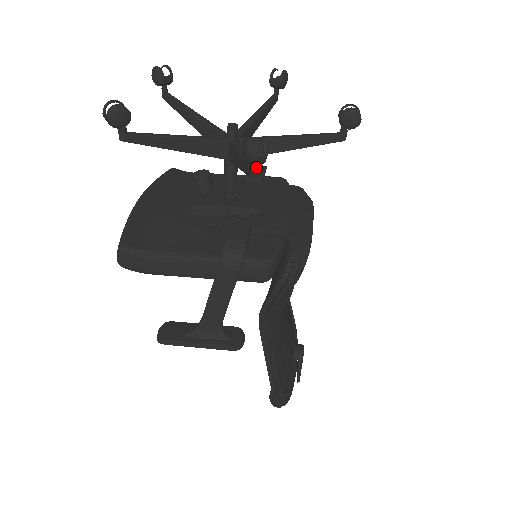
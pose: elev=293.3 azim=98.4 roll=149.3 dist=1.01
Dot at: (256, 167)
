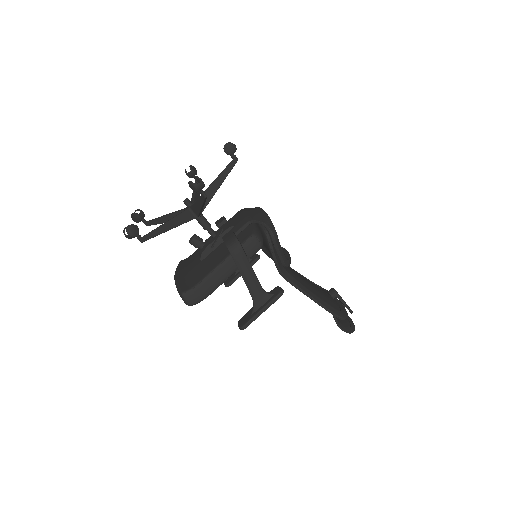
Dot at: (204, 192)
